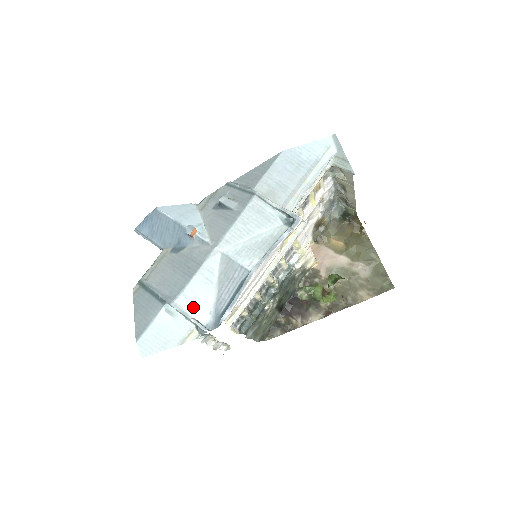
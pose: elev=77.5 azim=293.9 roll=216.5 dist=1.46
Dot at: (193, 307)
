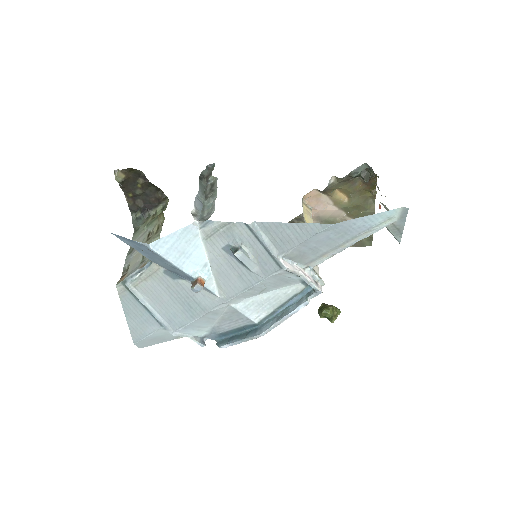
Dot at: (193, 332)
